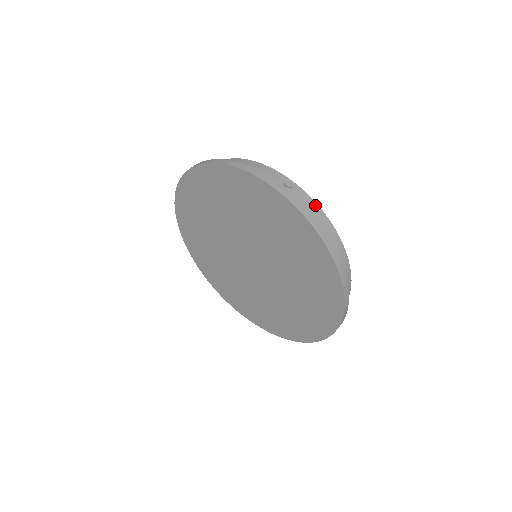
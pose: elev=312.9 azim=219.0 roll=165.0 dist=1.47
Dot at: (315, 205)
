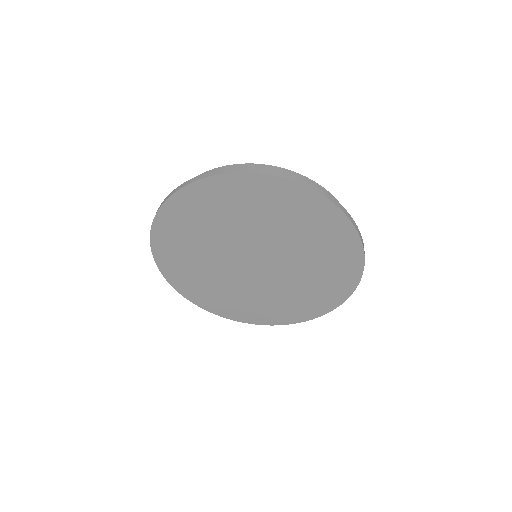
Dot at: (210, 171)
